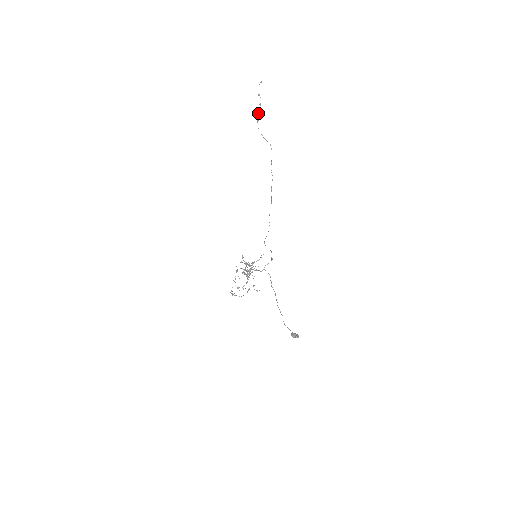
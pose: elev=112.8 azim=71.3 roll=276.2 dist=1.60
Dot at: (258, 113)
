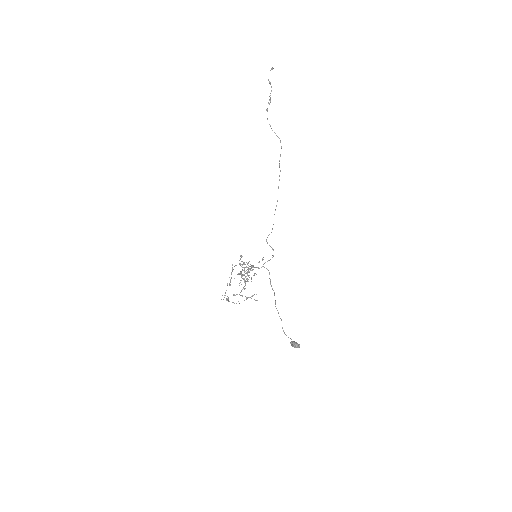
Dot at: (268, 102)
